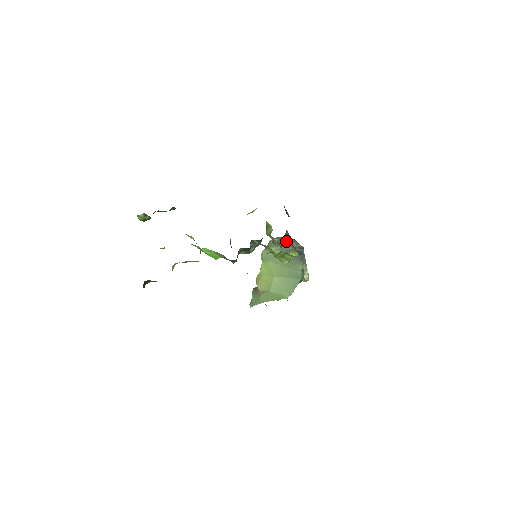
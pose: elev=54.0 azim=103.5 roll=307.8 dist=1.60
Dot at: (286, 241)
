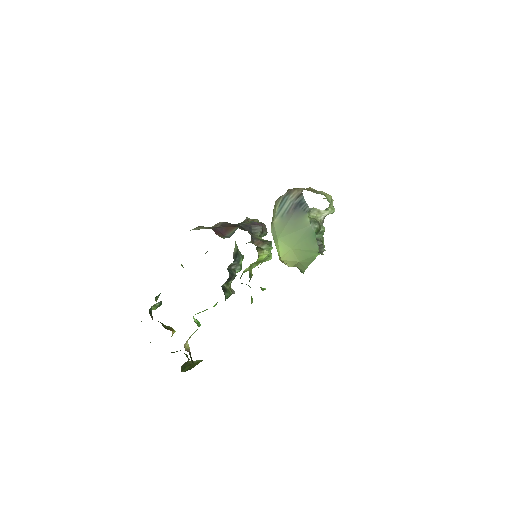
Dot at: (259, 235)
